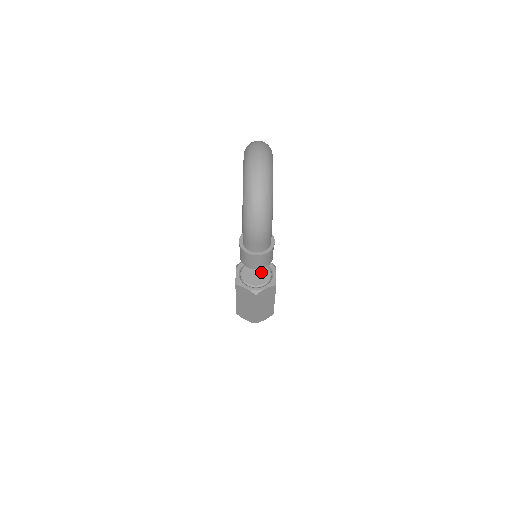
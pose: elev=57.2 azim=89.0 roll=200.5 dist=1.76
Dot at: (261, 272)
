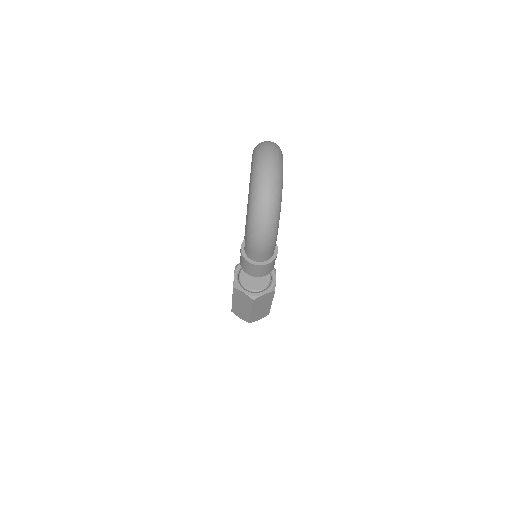
Dot at: occluded
